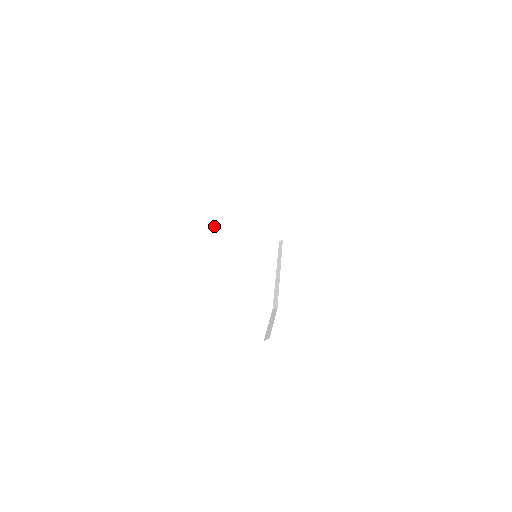
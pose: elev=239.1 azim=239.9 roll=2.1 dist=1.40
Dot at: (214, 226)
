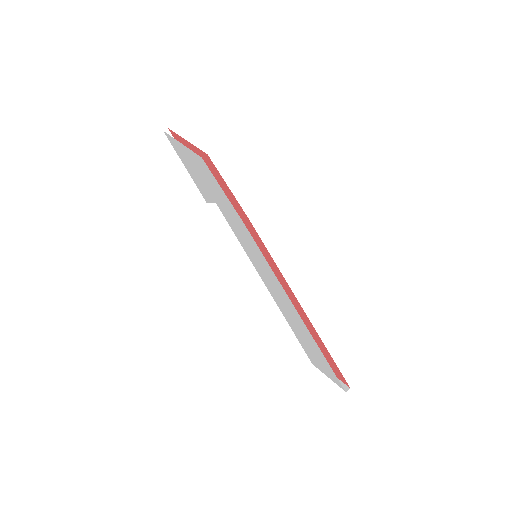
Dot at: occluded
